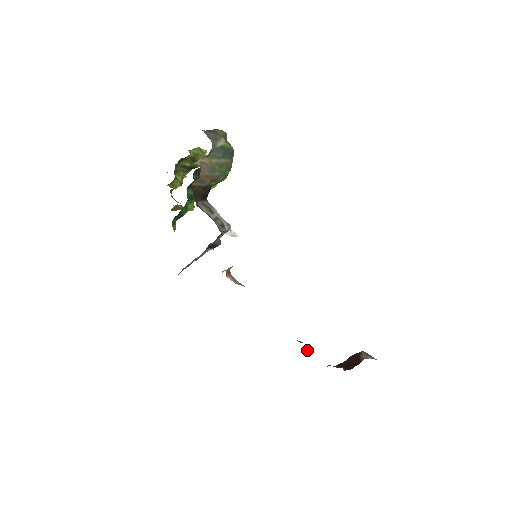
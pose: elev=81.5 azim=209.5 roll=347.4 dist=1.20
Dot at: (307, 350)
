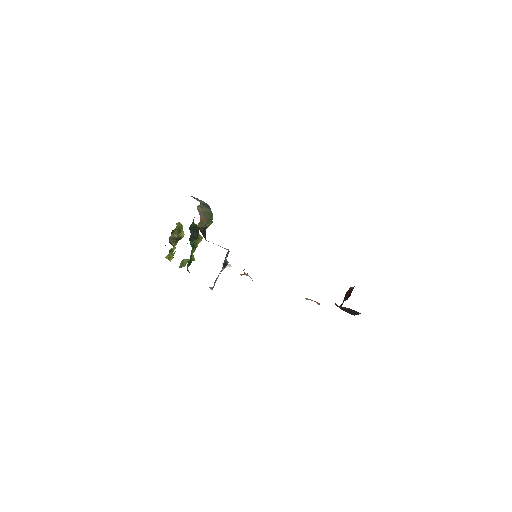
Dot at: occluded
